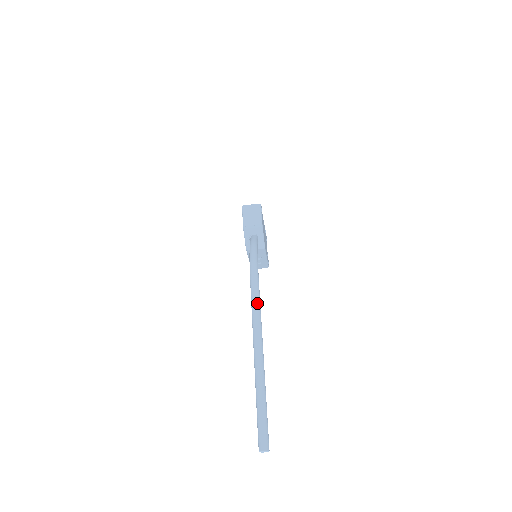
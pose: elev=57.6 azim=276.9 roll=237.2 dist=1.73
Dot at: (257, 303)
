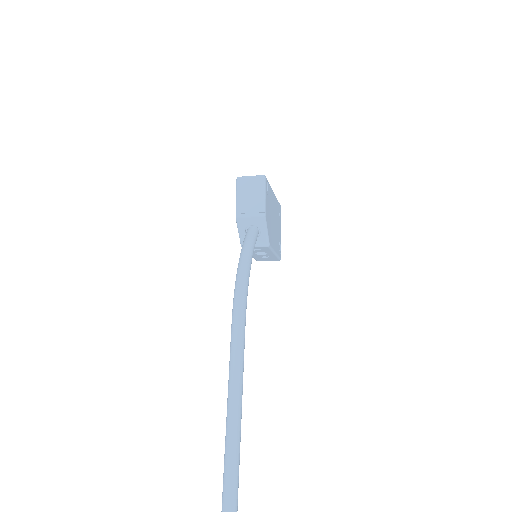
Dot at: (237, 364)
